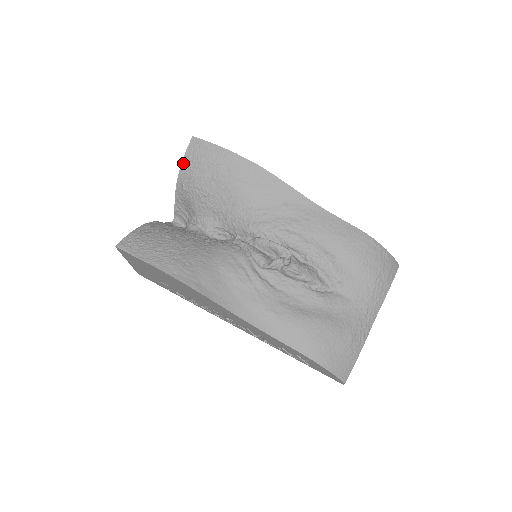
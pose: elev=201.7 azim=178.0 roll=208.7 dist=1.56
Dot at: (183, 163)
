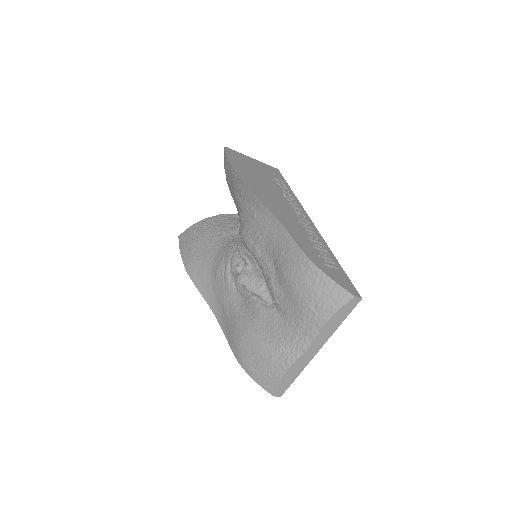
Dot at: occluded
